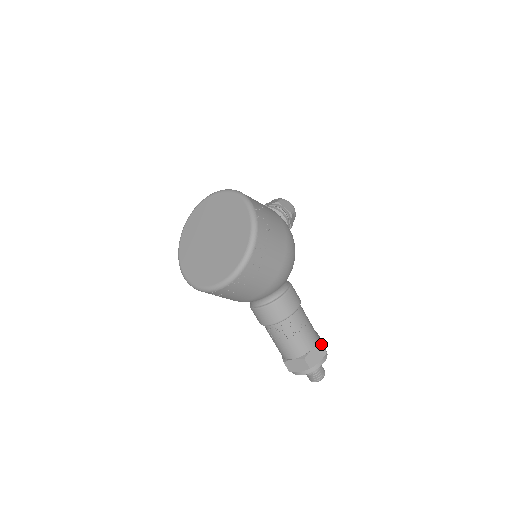
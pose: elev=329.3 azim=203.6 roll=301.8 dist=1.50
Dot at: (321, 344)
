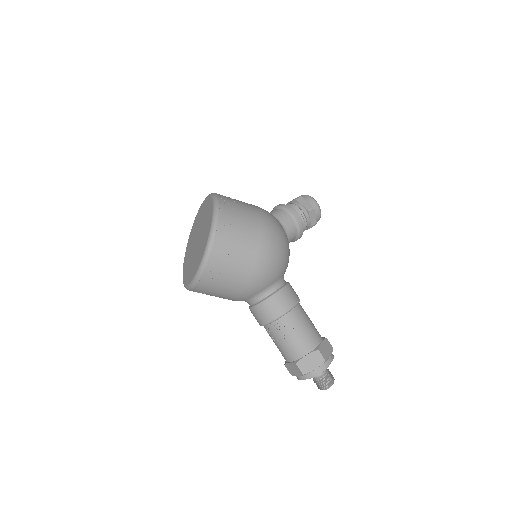
Dot at: (318, 351)
